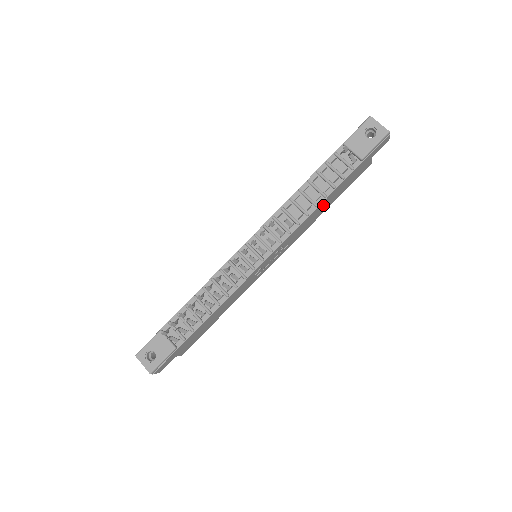
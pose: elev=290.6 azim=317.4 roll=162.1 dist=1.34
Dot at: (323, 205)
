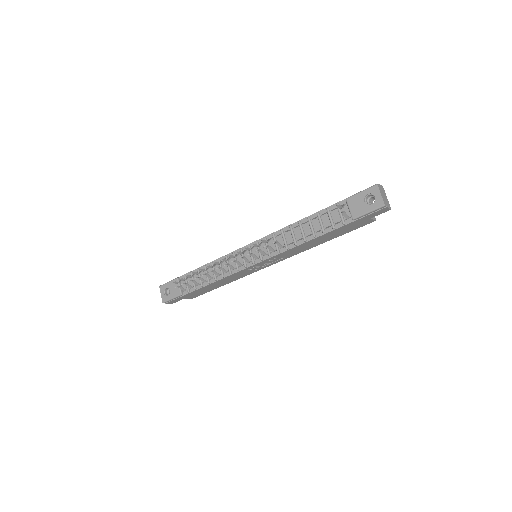
Dot at: (315, 241)
